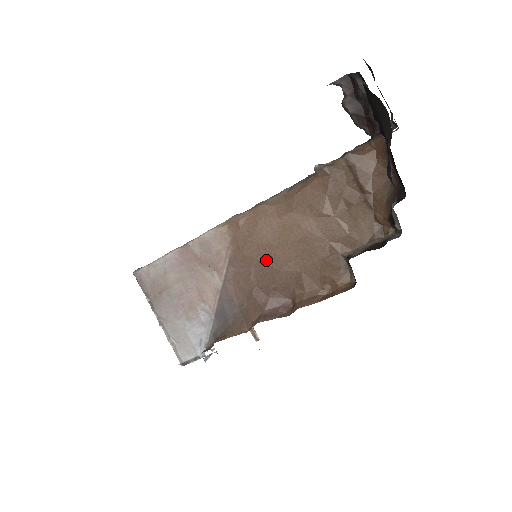
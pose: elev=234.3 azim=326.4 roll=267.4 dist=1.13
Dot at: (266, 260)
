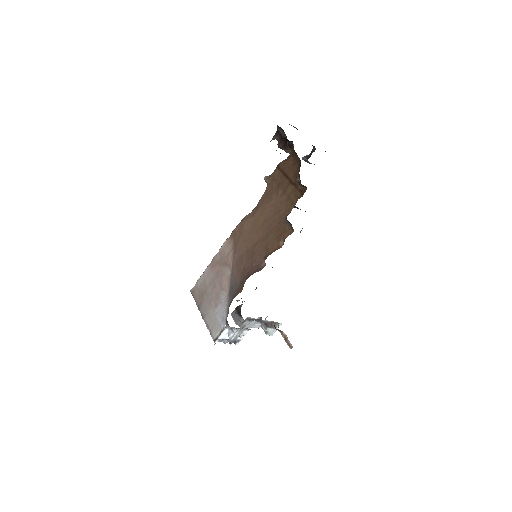
Dot at: (249, 244)
